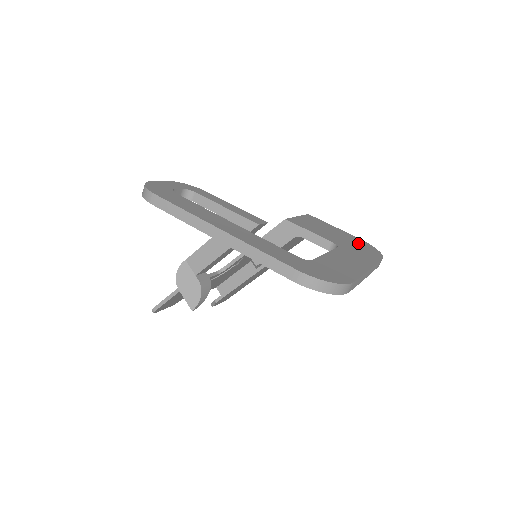
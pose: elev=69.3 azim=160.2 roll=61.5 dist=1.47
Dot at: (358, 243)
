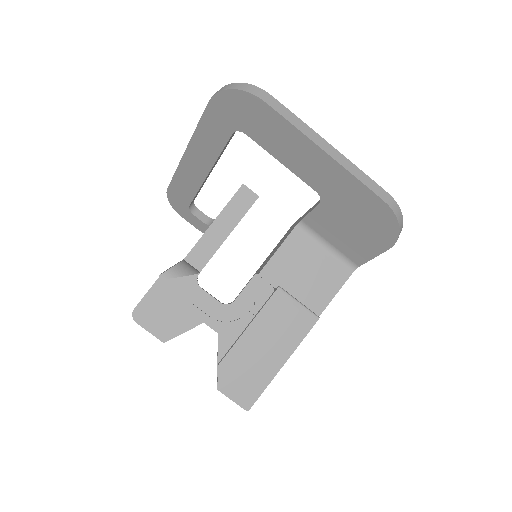
Dot at: occluded
